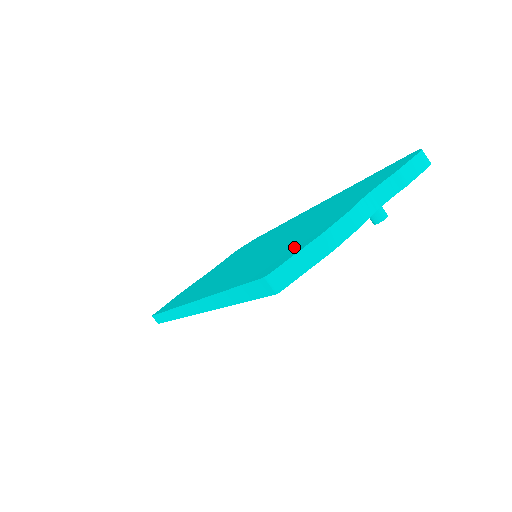
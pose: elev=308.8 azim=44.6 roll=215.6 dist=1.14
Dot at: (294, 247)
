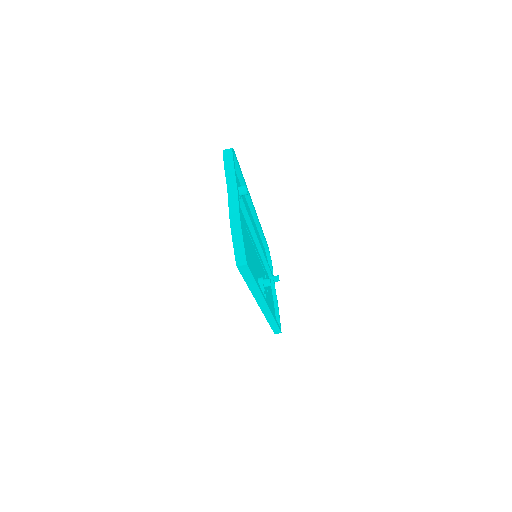
Dot at: occluded
